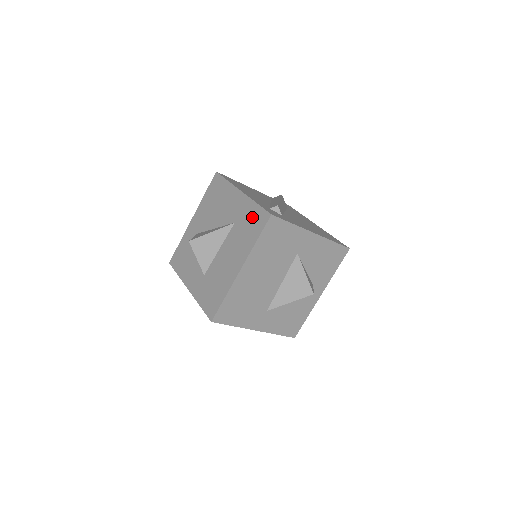
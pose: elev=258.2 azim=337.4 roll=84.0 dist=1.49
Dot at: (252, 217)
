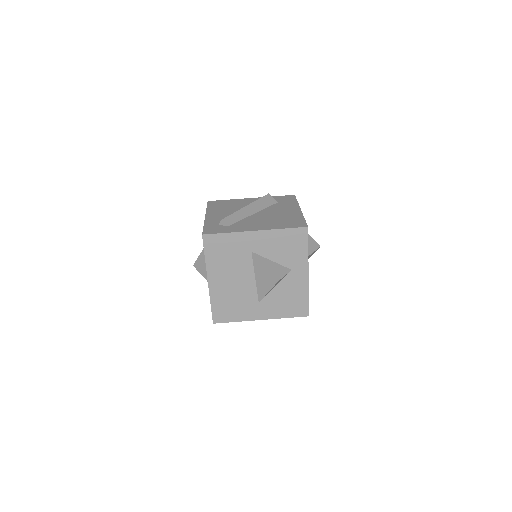
Dot at: occluded
